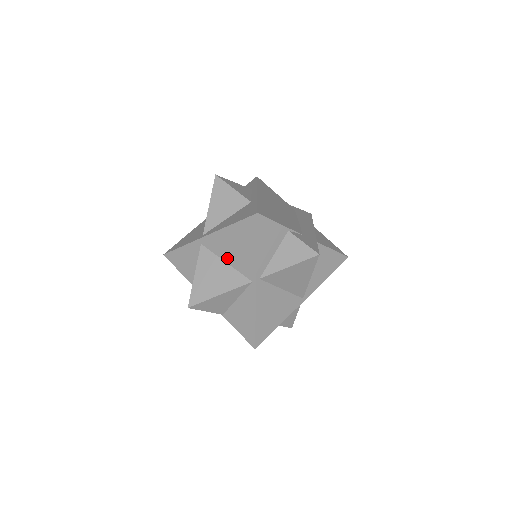
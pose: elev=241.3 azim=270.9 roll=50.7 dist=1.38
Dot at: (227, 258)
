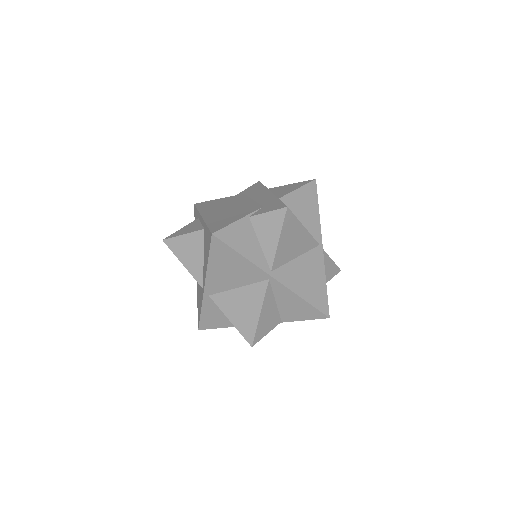
Dot at: (235, 284)
